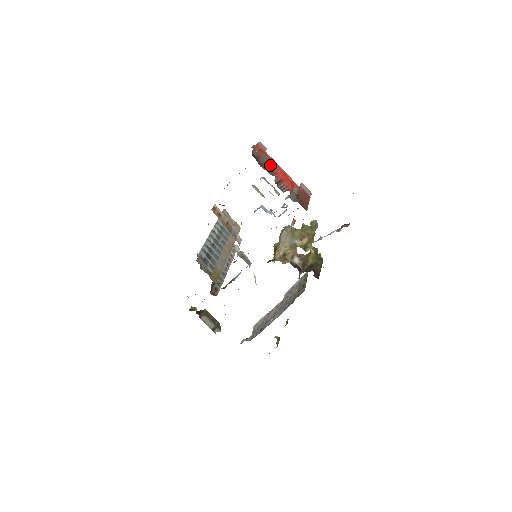
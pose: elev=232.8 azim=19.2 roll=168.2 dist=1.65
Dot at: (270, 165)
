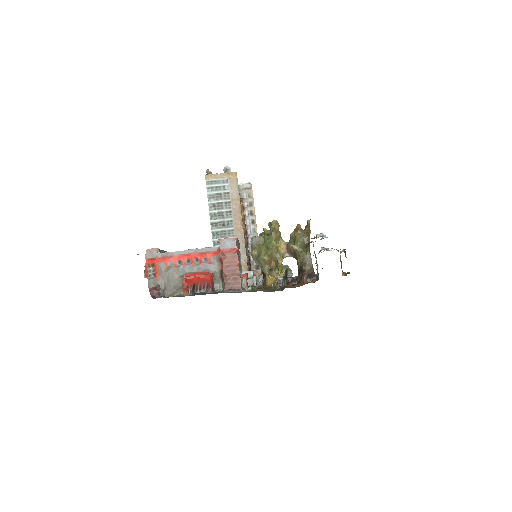
Dot at: (174, 273)
